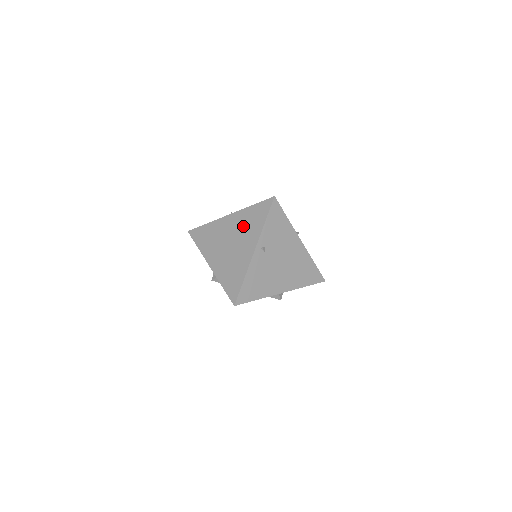
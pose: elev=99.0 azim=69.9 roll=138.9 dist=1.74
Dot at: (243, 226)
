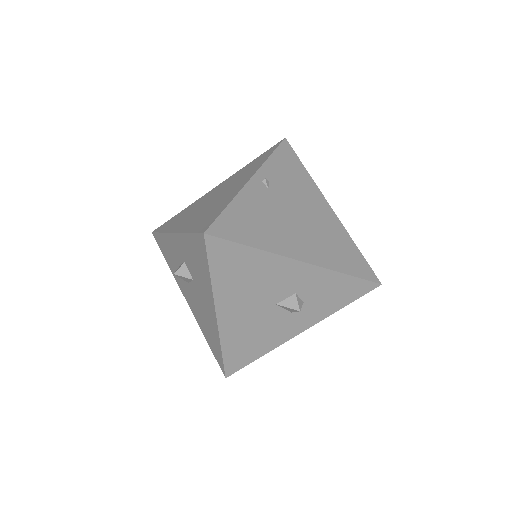
Dot at: (236, 177)
